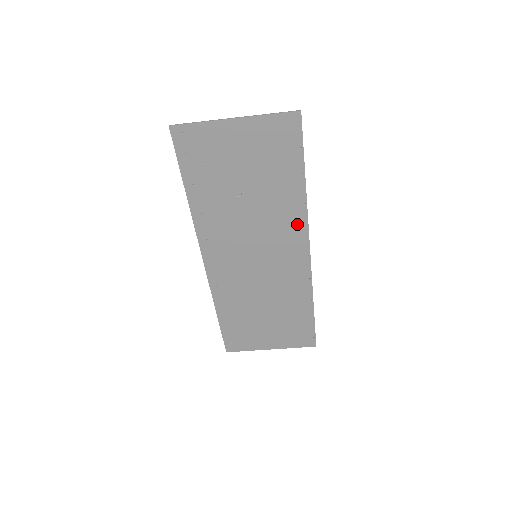
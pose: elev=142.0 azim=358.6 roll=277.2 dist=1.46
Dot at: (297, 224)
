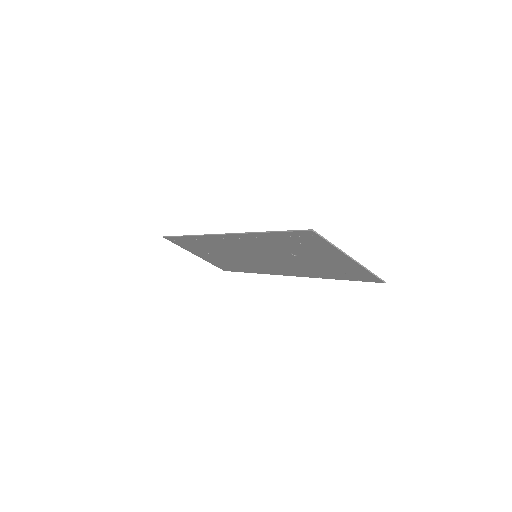
Dot at: (301, 273)
